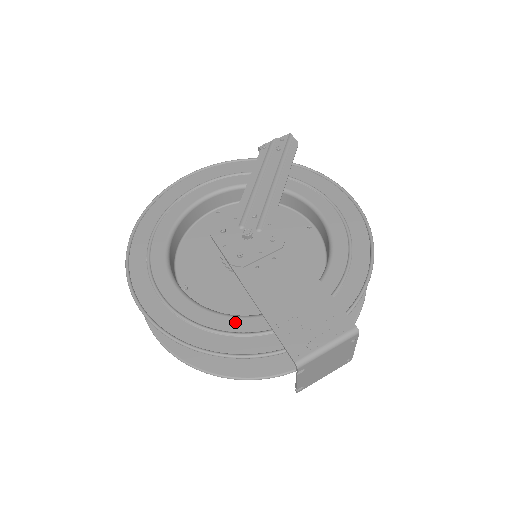
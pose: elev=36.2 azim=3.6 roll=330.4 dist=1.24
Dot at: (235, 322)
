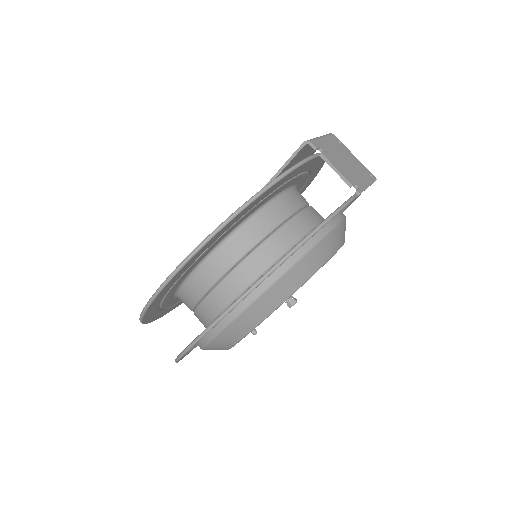
Dot at: (254, 209)
